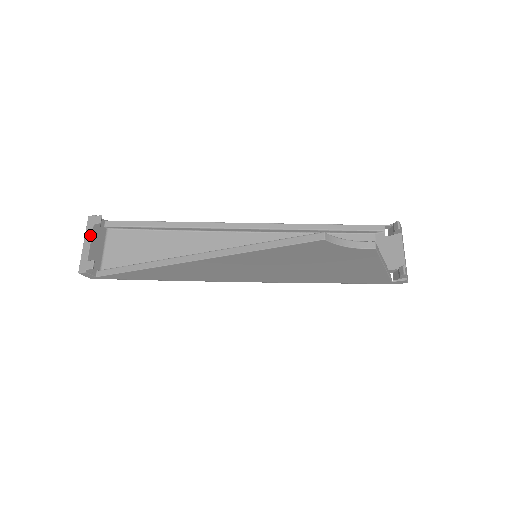
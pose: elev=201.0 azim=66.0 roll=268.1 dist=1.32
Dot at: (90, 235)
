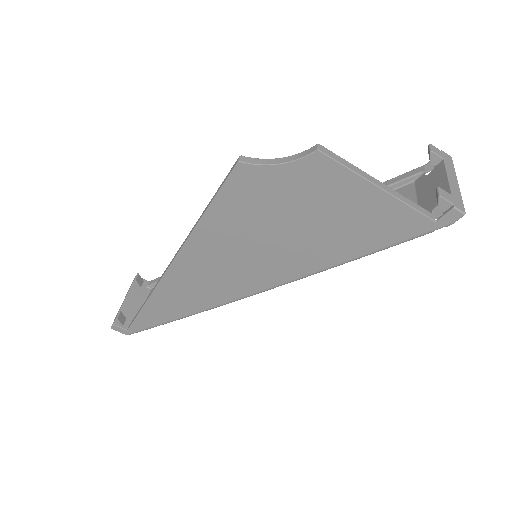
Dot at: (127, 293)
